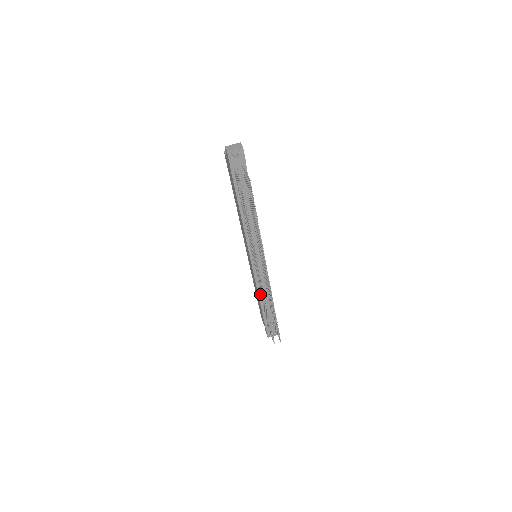
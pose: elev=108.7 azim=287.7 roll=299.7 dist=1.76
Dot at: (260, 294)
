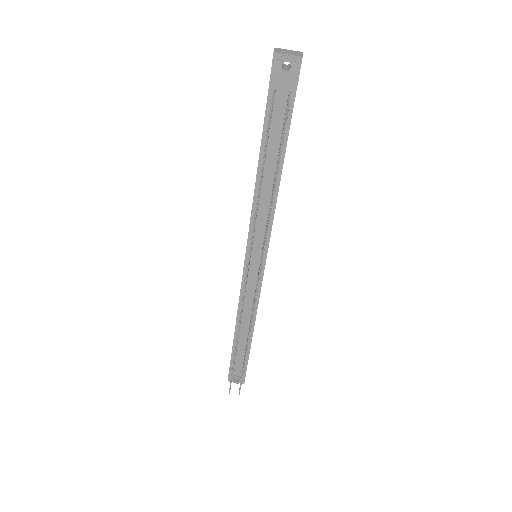
Dot at: occluded
